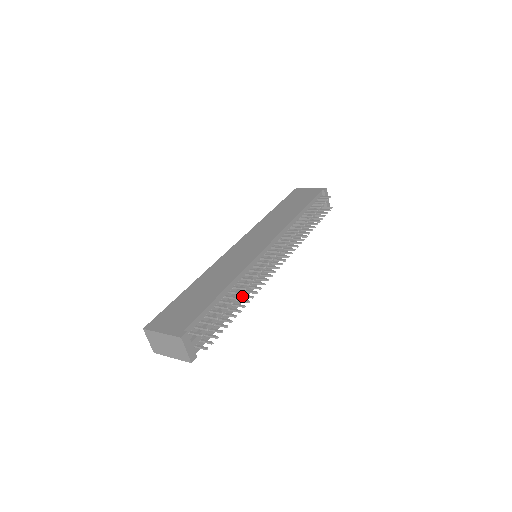
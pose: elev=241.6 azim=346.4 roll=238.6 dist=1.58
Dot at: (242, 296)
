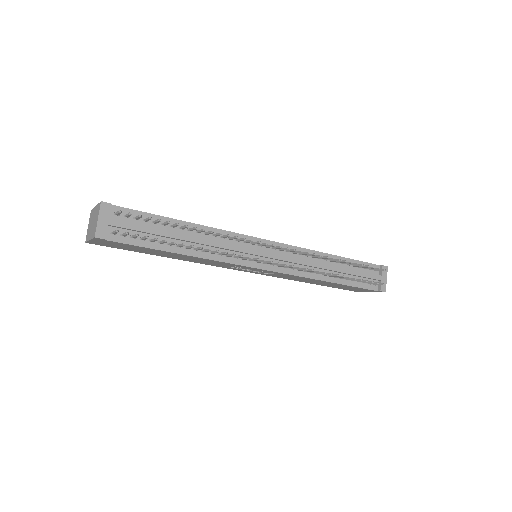
Dot at: (203, 250)
